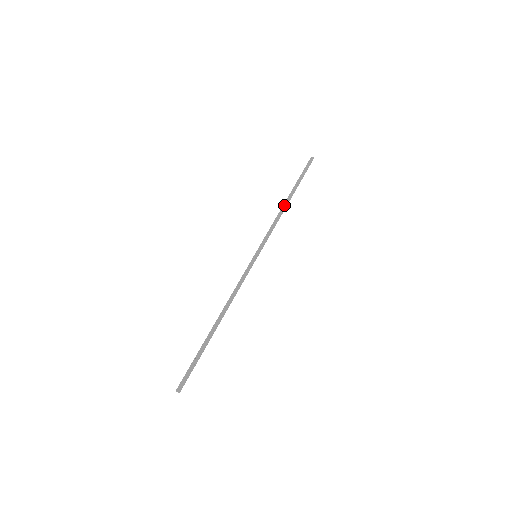
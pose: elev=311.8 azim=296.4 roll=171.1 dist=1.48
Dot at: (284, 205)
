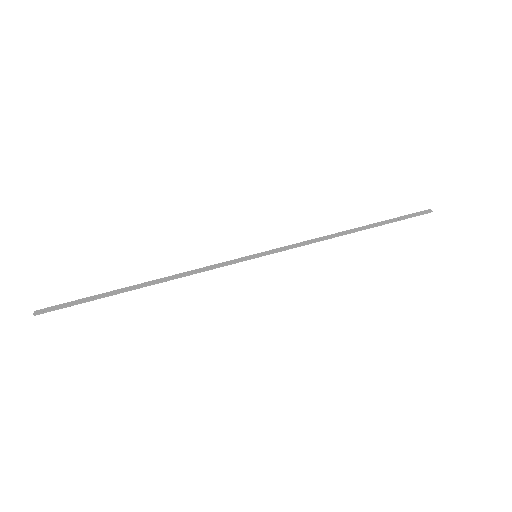
Dot at: (343, 232)
